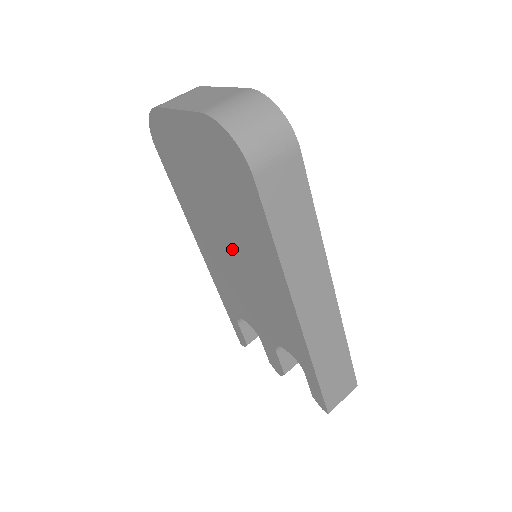
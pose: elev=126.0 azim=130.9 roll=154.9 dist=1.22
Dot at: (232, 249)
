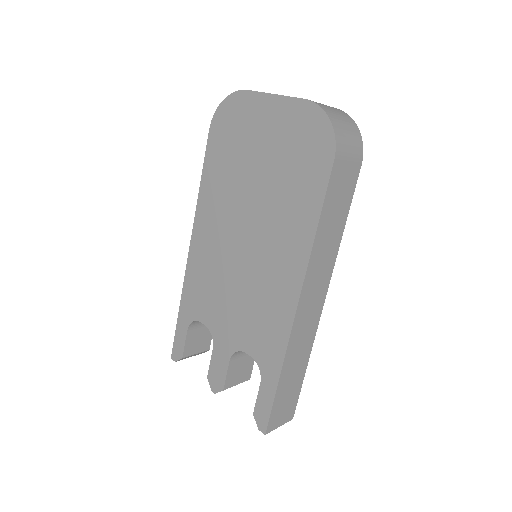
Dot at: (247, 235)
